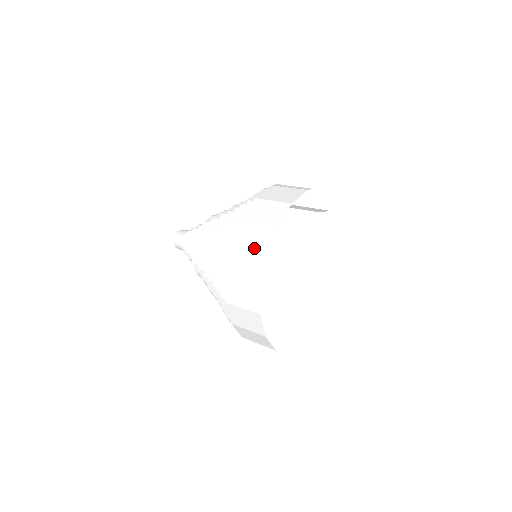
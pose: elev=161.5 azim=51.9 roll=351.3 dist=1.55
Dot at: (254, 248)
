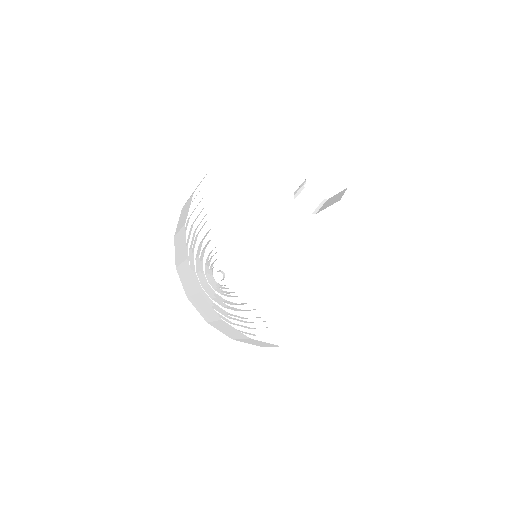
Dot at: occluded
